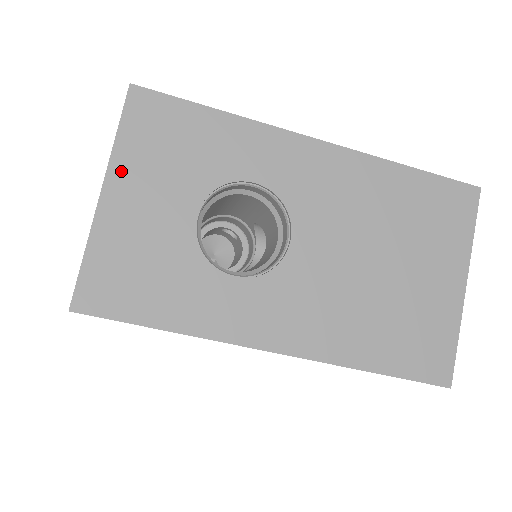
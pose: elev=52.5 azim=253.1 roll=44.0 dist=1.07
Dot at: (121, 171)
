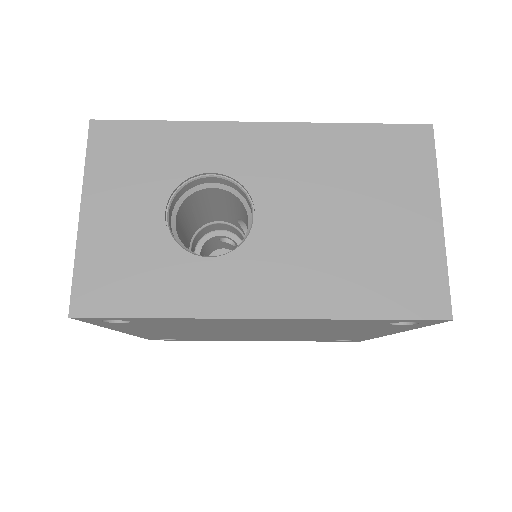
Dot at: (94, 191)
